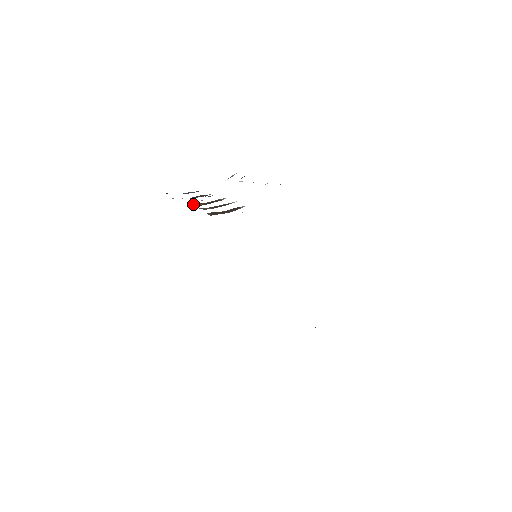
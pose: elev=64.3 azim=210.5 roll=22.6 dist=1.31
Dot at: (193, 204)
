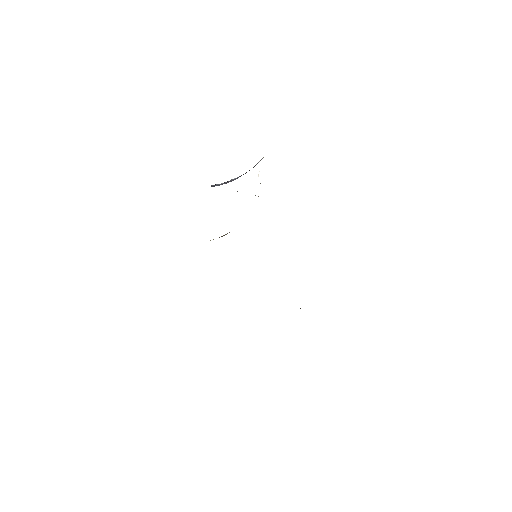
Dot at: occluded
